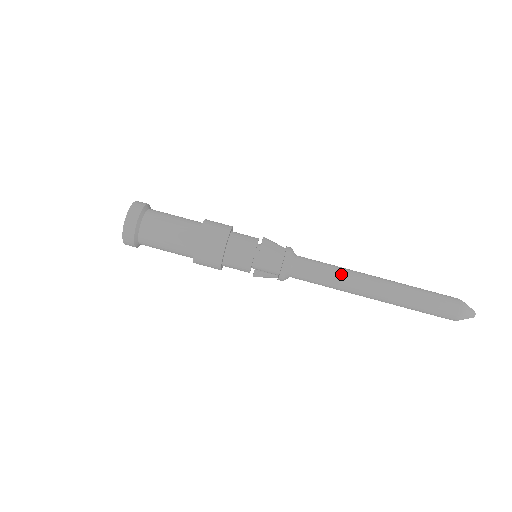
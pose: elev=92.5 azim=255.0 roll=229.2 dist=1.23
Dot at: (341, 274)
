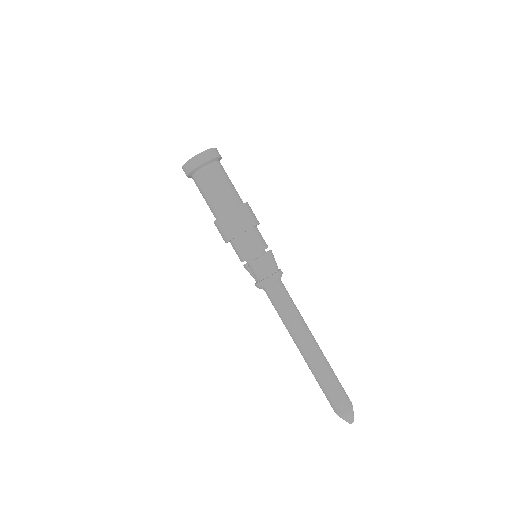
Dot at: (294, 321)
